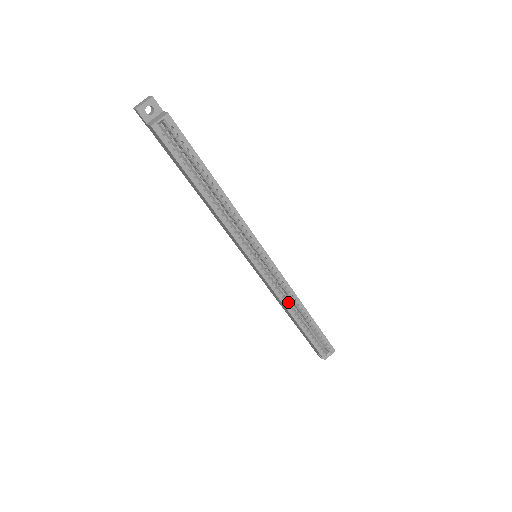
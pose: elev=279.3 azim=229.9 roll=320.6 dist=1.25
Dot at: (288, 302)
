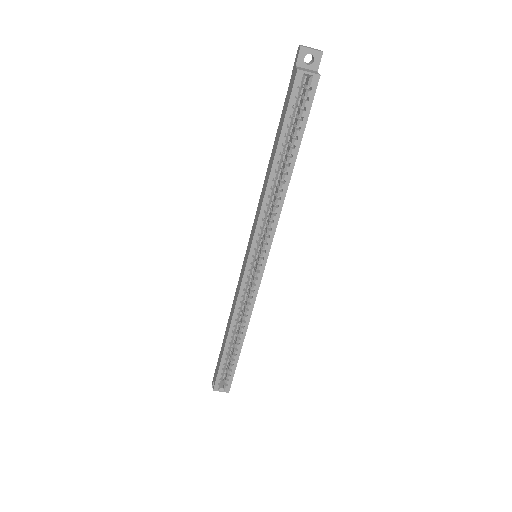
Dot at: (239, 316)
